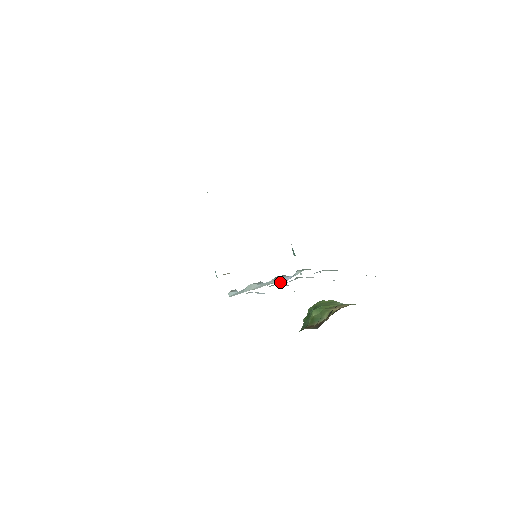
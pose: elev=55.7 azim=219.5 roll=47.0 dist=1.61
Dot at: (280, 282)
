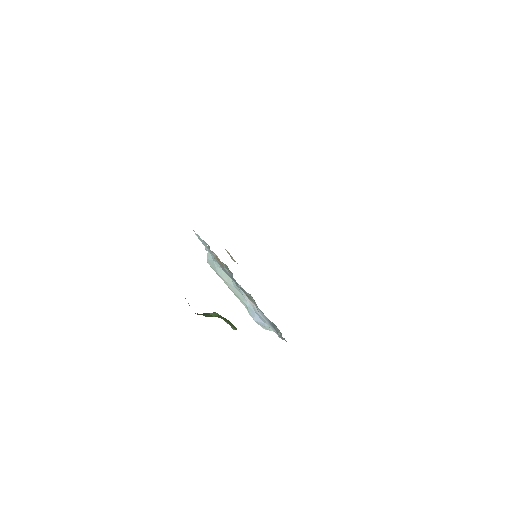
Dot at: (251, 313)
